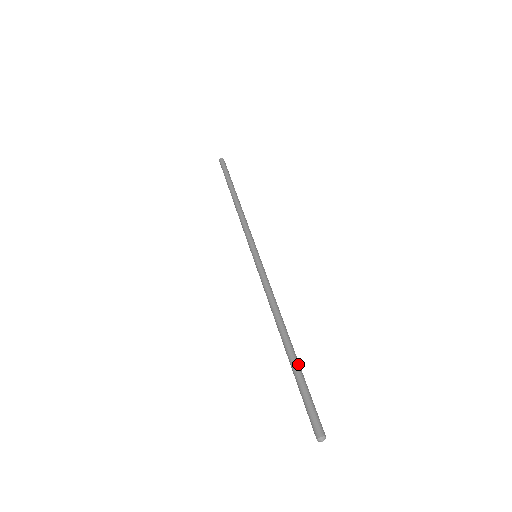
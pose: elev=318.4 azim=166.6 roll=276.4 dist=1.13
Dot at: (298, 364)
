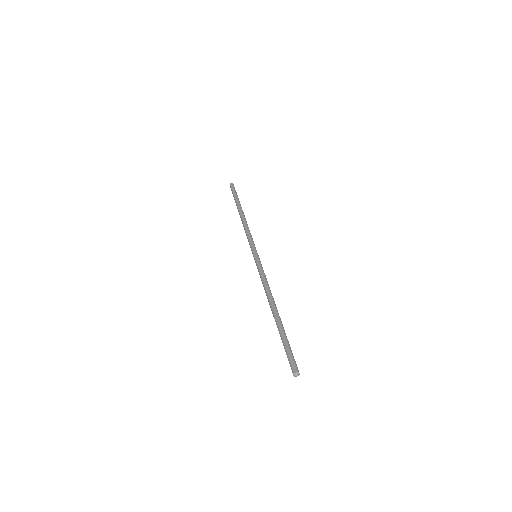
Dot at: occluded
